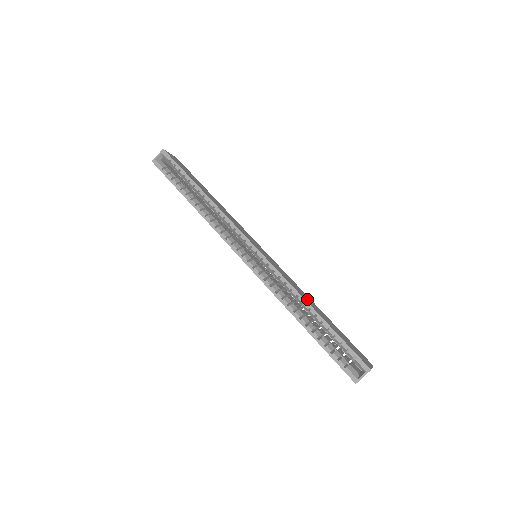
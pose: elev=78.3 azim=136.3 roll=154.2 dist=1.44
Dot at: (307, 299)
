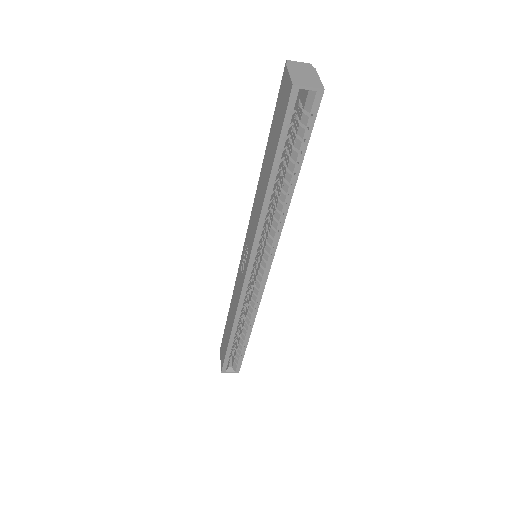
Dot at: occluded
